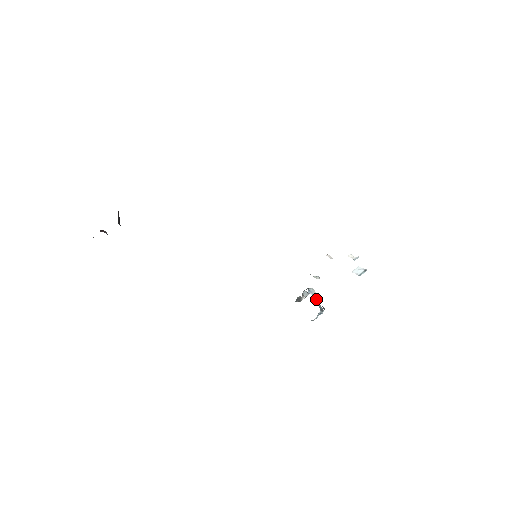
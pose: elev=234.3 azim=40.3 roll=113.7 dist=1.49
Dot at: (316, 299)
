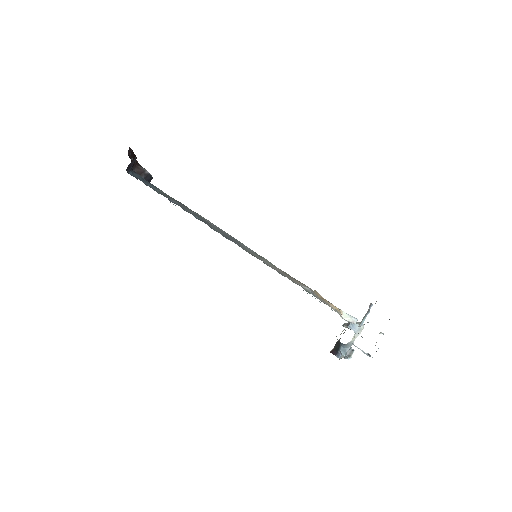
Dot at: (353, 340)
